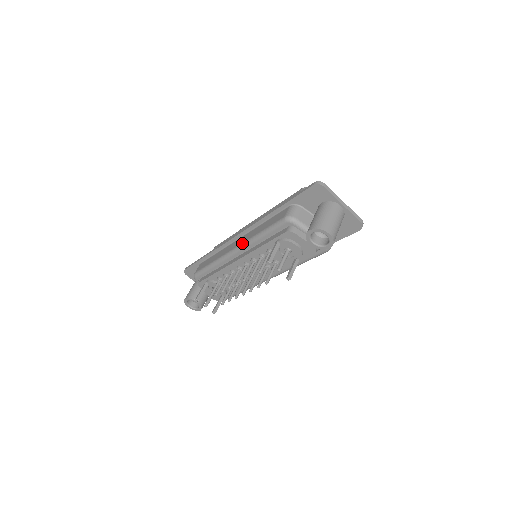
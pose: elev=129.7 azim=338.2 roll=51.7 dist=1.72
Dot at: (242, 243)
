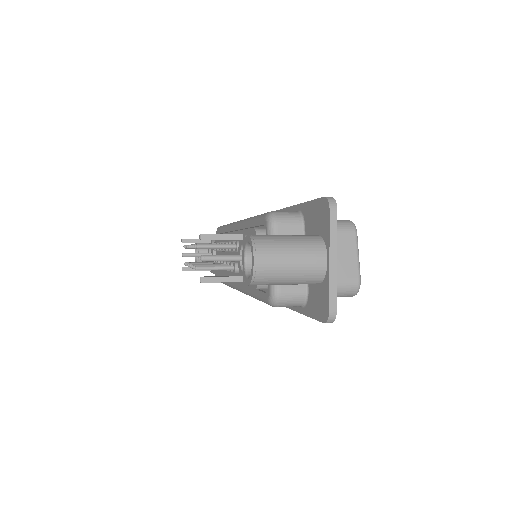
Dot at: occluded
